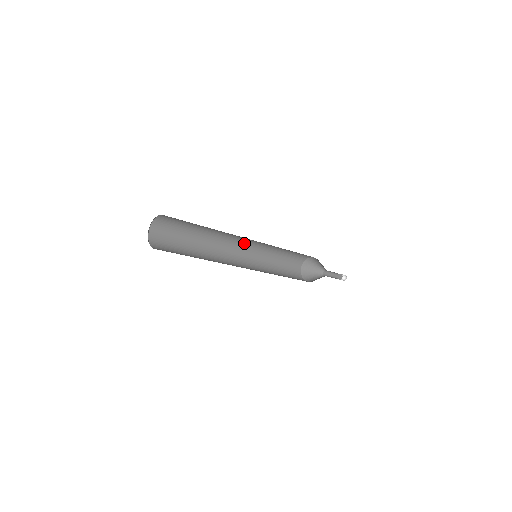
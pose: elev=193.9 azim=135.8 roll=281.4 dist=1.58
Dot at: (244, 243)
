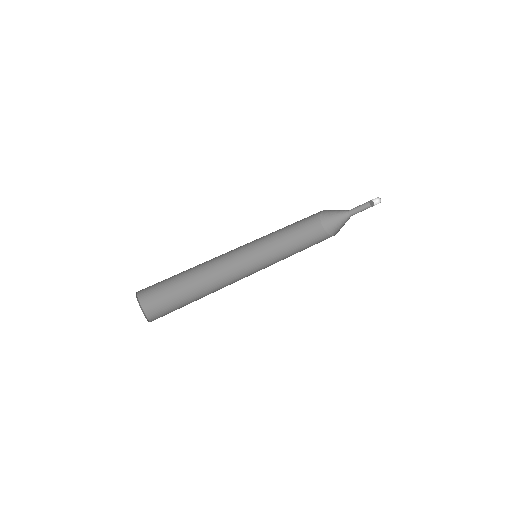
Dot at: occluded
